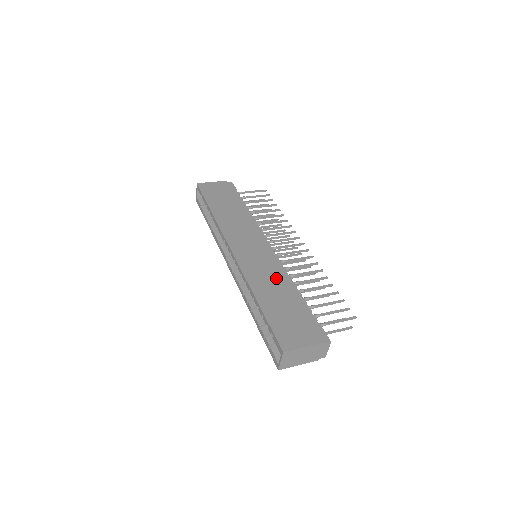
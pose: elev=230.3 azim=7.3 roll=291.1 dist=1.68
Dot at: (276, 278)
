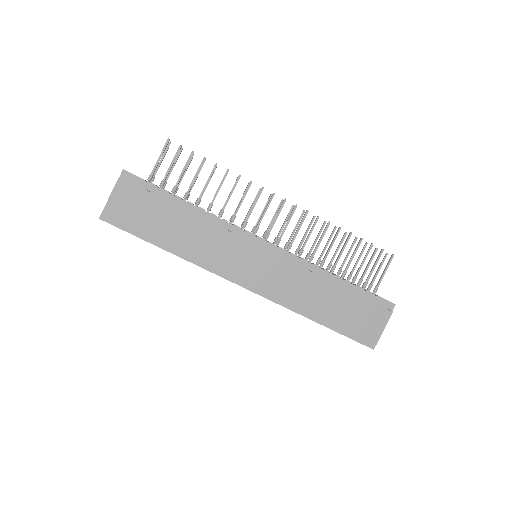
Dot at: (307, 282)
